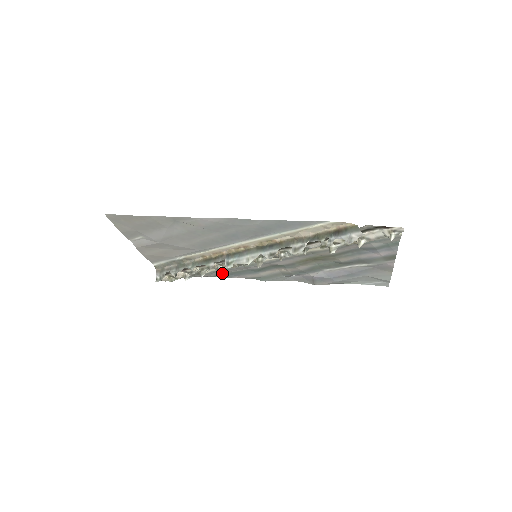
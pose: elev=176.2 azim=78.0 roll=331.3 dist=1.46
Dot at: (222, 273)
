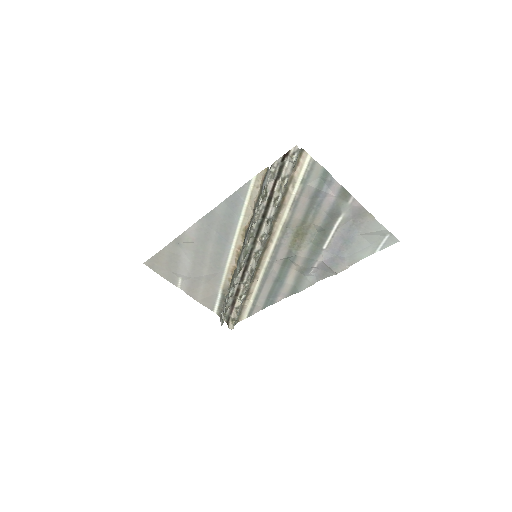
Dot at: (265, 299)
